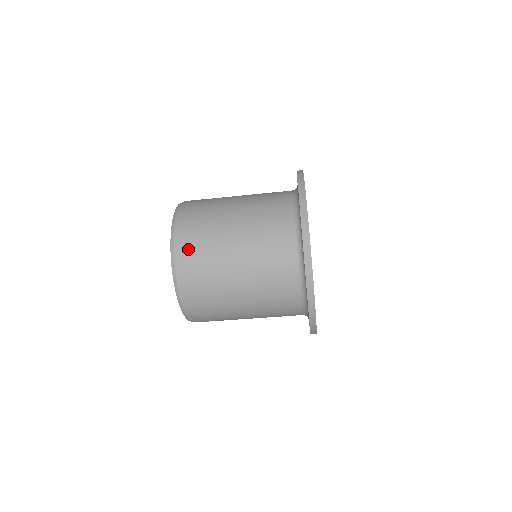
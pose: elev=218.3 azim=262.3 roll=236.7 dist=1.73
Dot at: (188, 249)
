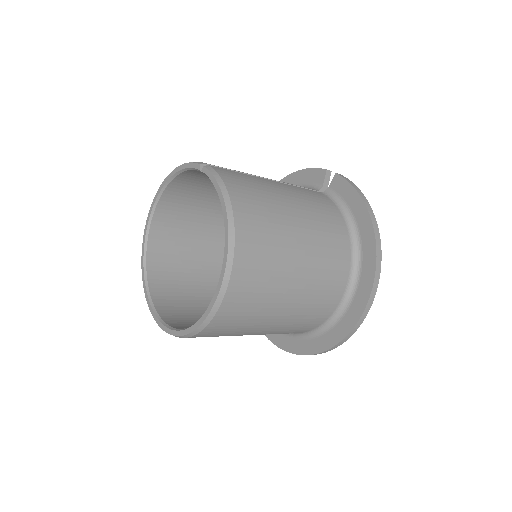
Dot at: (246, 281)
